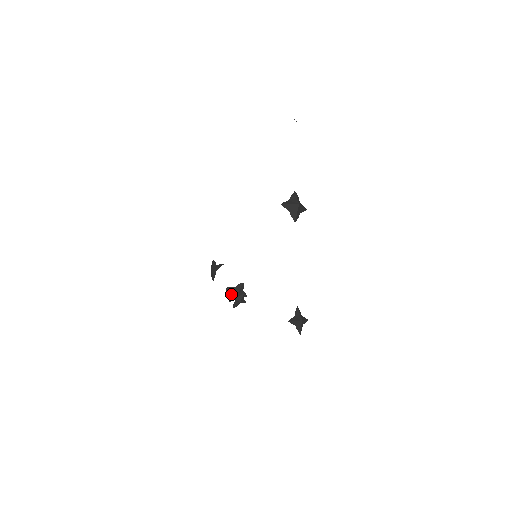
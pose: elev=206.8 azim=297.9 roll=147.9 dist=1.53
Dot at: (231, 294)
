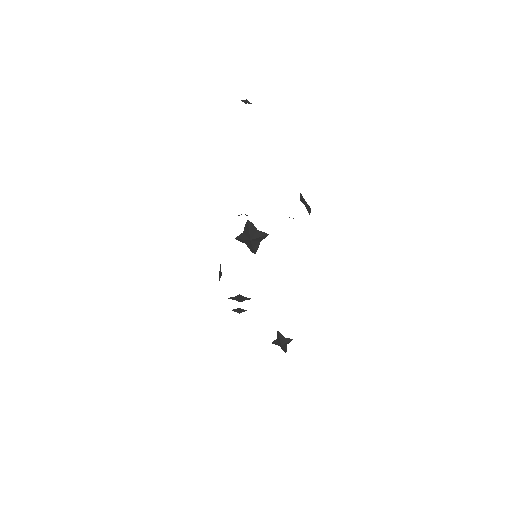
Dot at: (236, 300)
